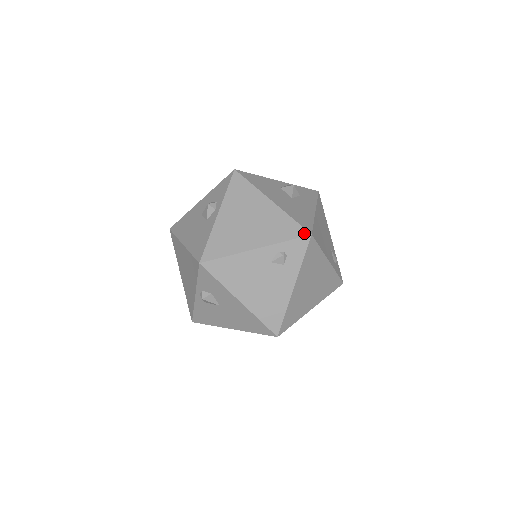
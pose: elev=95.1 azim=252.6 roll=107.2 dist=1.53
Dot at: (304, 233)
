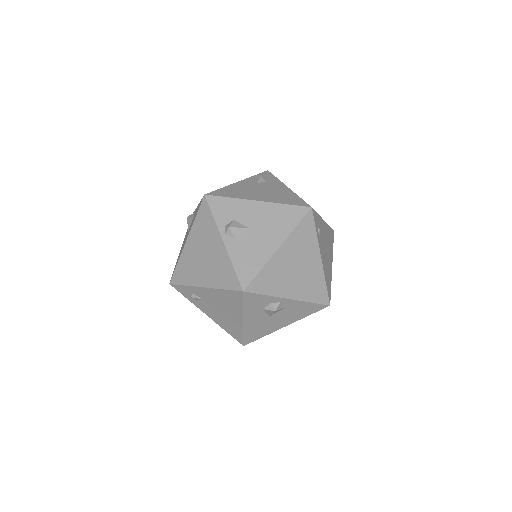
Dot at: occluded
